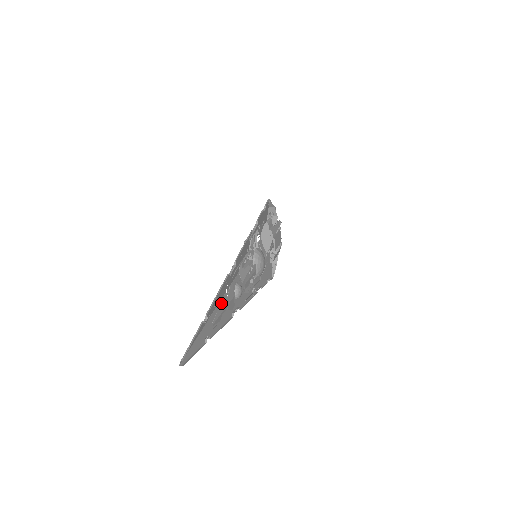
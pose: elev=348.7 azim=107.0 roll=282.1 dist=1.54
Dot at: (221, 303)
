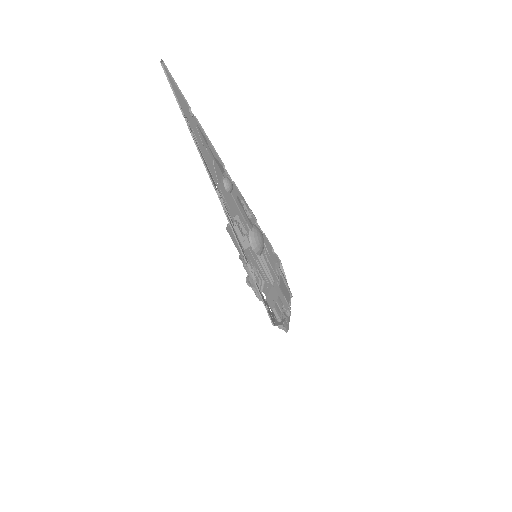
Dot at: (208, 170)
